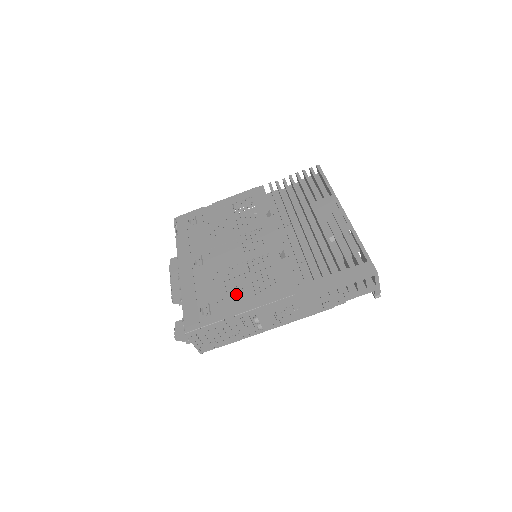
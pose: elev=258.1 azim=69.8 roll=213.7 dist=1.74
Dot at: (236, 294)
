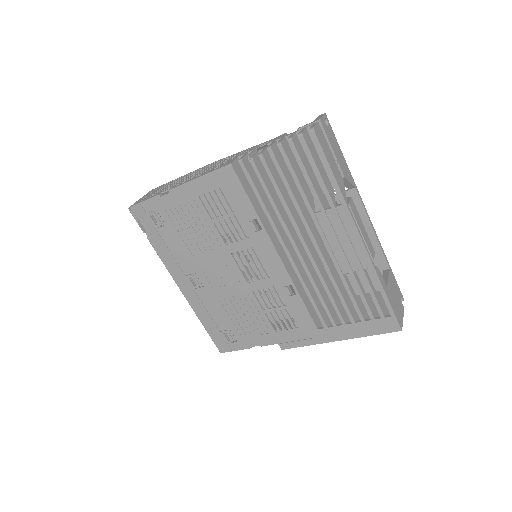
Dot at: (254, 327)
